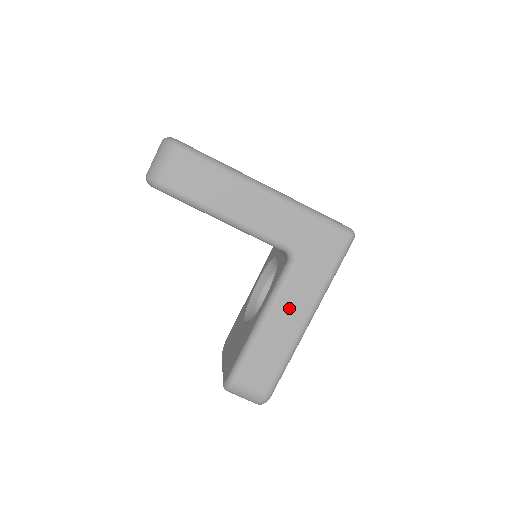
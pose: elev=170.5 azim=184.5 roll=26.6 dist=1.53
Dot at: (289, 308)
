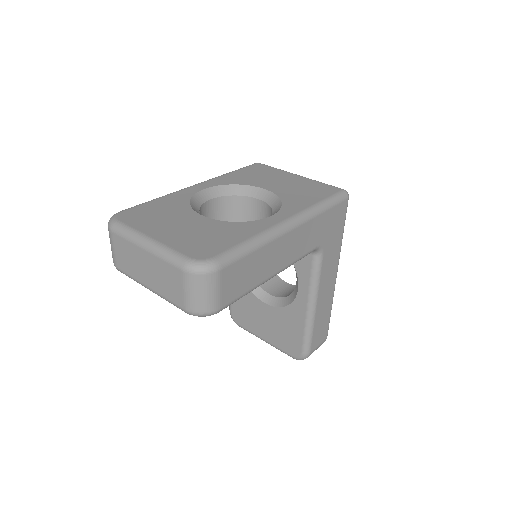
Dot at: (326, 282)
